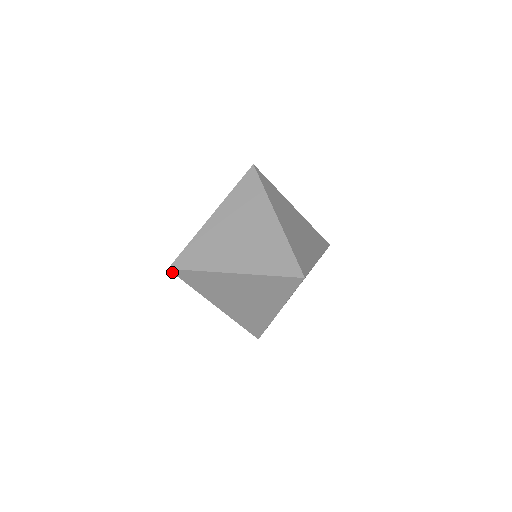
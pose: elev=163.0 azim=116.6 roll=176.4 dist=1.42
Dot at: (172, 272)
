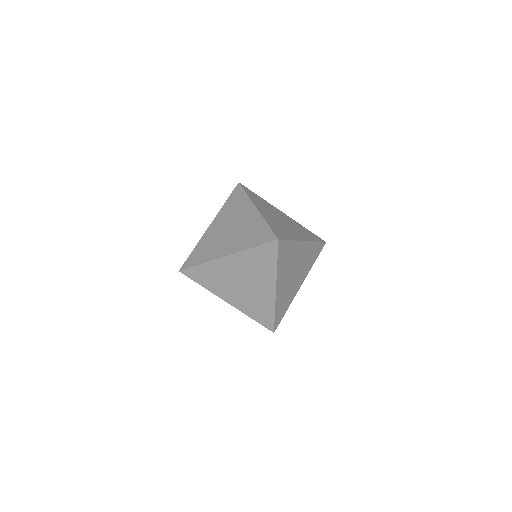
Dot at: (182, 271)
